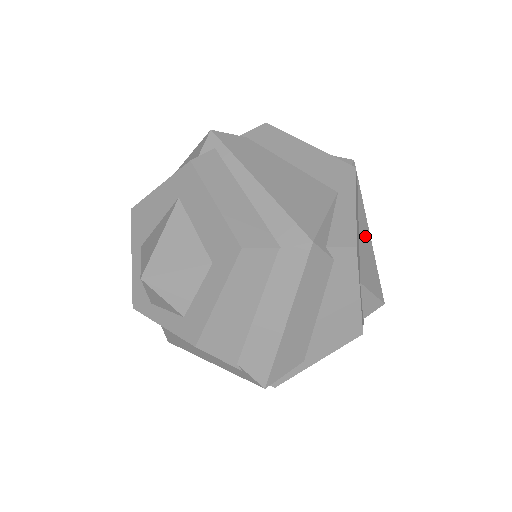
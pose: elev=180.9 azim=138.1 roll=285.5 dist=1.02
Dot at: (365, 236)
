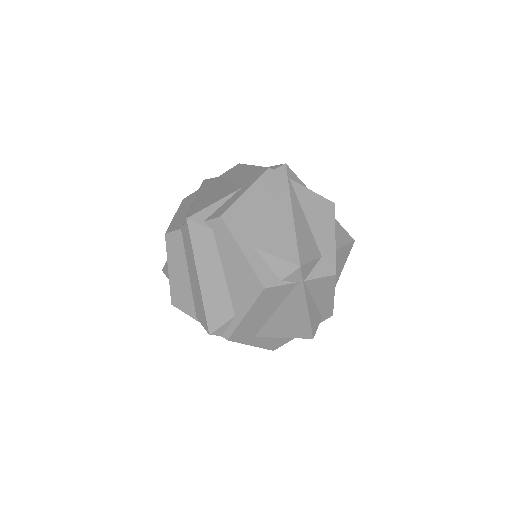
Dot at: (281, 215)
